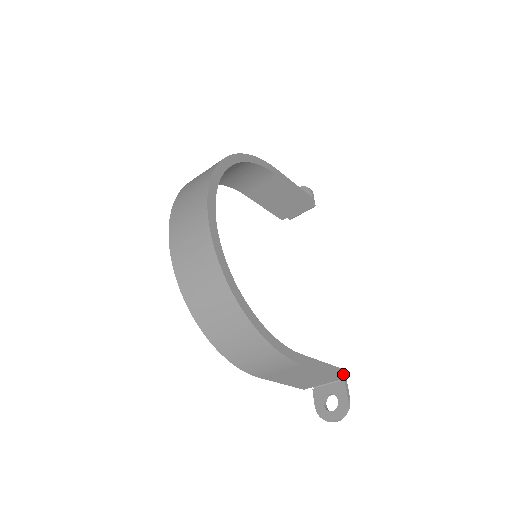
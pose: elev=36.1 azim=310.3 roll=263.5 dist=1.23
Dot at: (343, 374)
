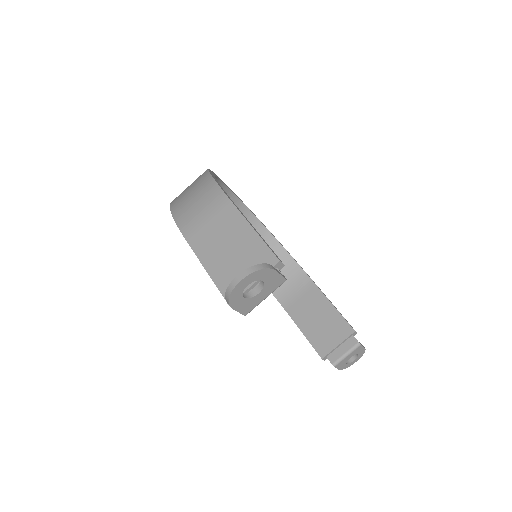
Dot at: (281, 262)
